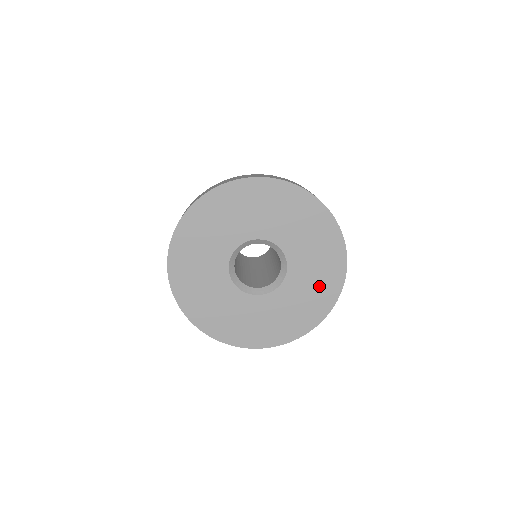
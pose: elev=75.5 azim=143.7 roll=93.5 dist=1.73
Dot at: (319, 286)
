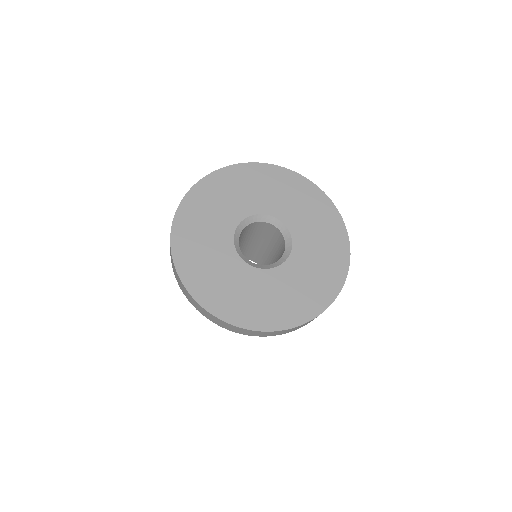
Dot at: (326, 236)
